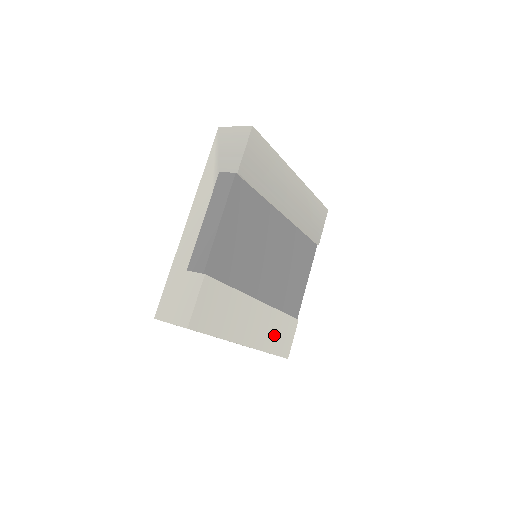
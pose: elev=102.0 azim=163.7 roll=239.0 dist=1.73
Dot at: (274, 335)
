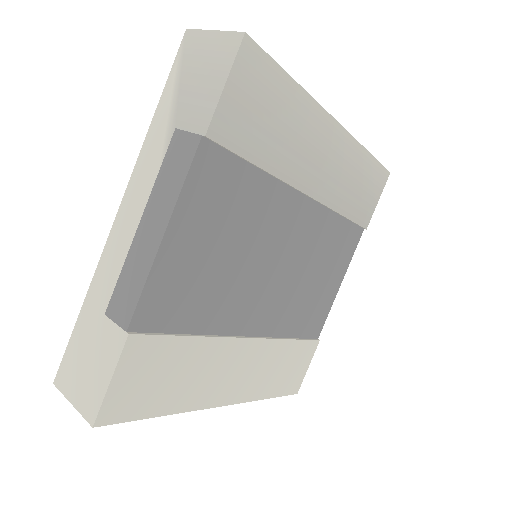
Dot at: (275, 373)
